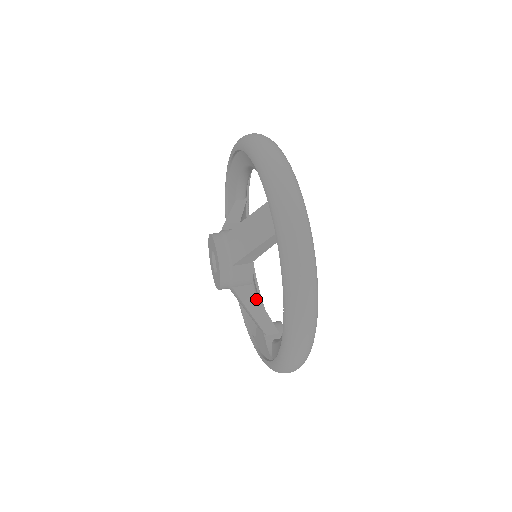
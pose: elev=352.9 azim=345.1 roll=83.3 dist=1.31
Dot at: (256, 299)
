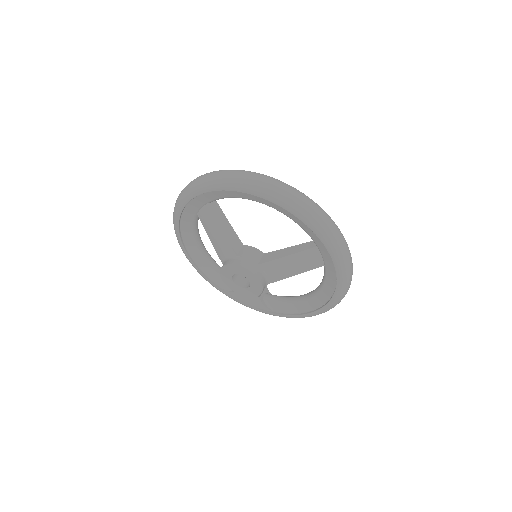
Dot at: occluded
